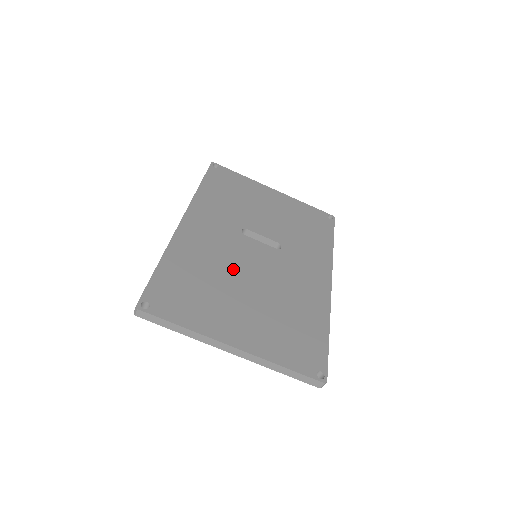
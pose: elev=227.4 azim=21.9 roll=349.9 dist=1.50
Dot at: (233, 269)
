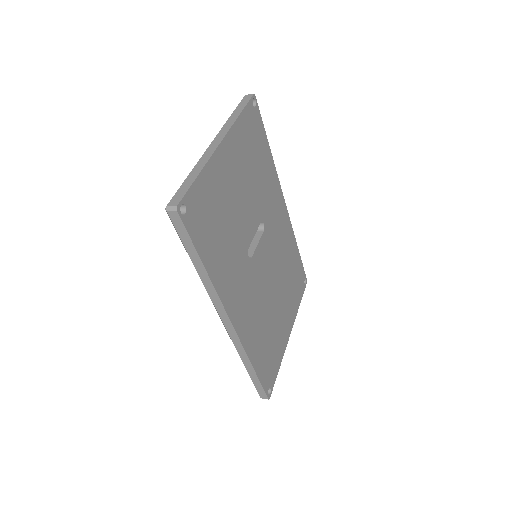
Dot at: (267, 298)
